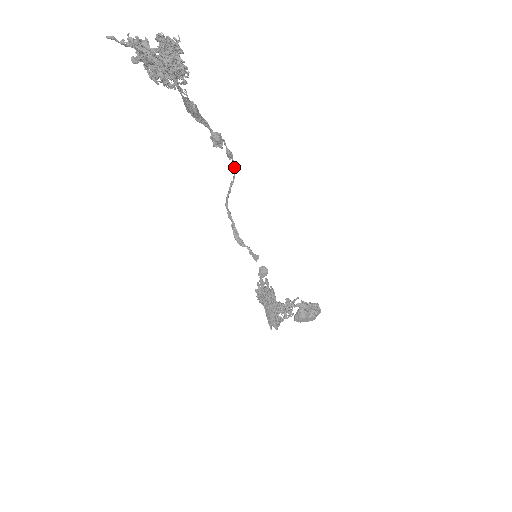
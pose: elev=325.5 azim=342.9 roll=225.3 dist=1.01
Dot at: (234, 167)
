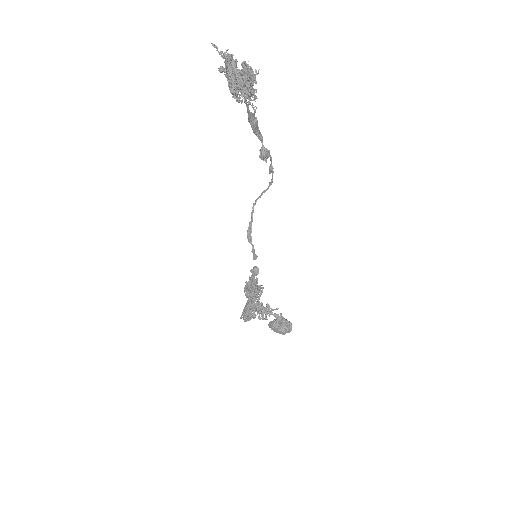
Dot at: (271, 181)
